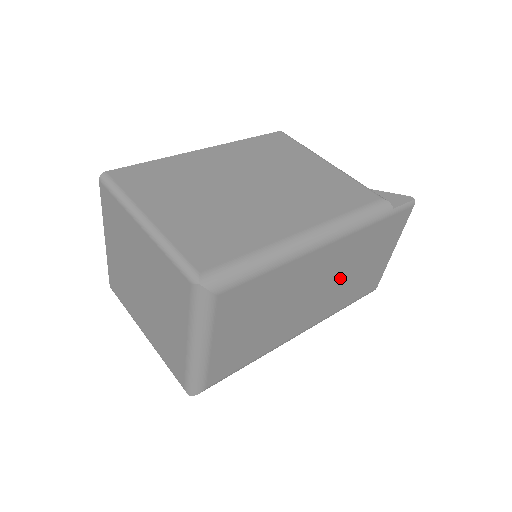
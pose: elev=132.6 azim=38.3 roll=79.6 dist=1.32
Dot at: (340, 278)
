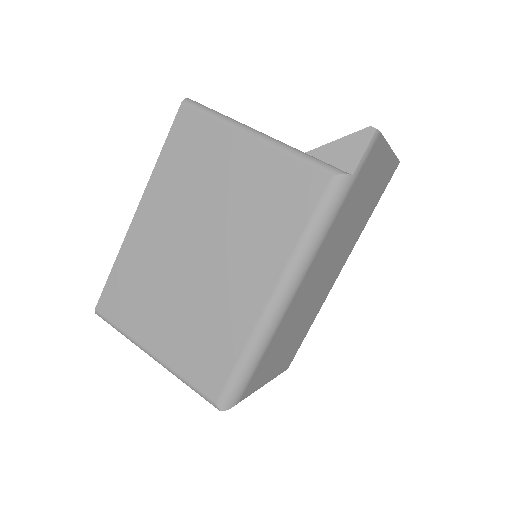
Dot at: (342, 240)
